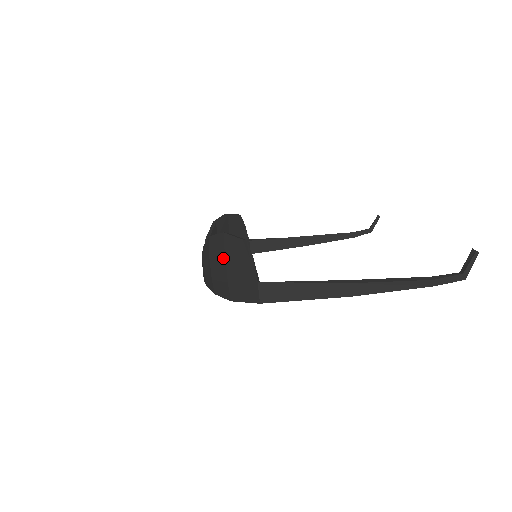
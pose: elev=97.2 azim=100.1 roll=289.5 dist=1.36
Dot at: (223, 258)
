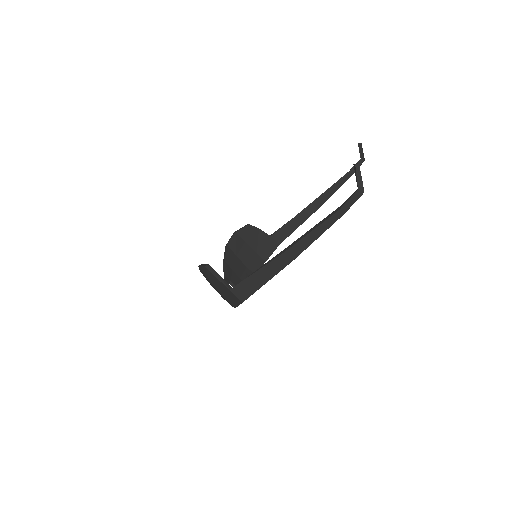
Dot at: occluded
